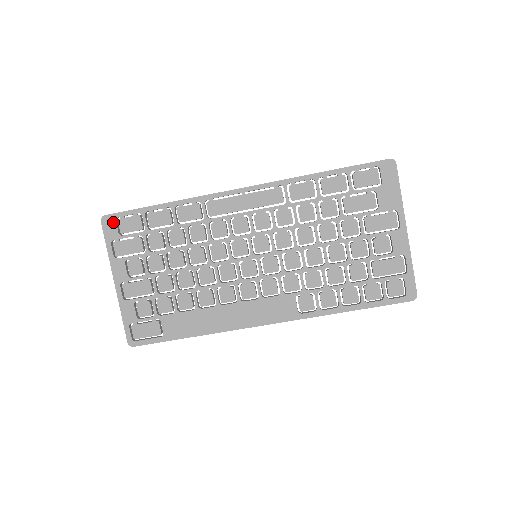
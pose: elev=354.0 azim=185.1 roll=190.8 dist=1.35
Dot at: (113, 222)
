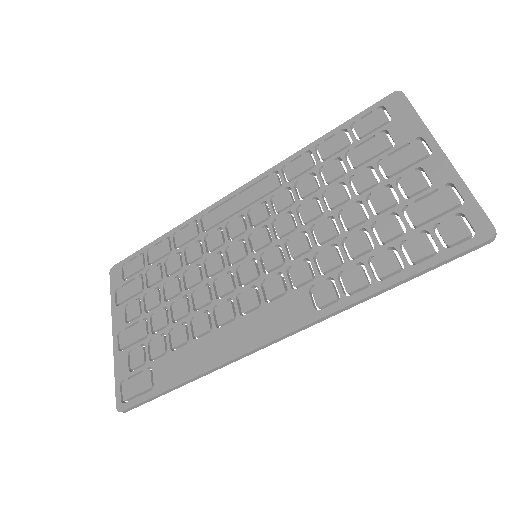
Dot at: (119, 270)
